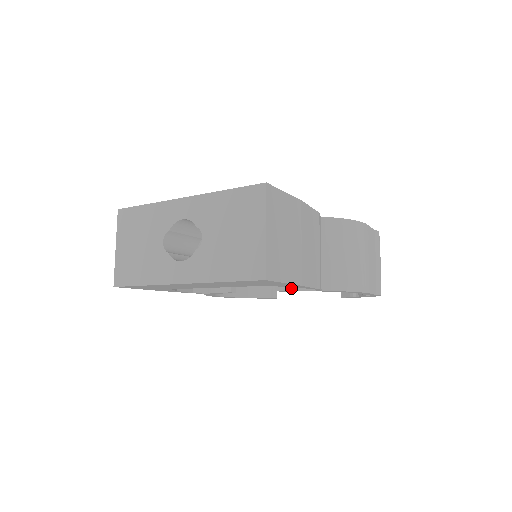
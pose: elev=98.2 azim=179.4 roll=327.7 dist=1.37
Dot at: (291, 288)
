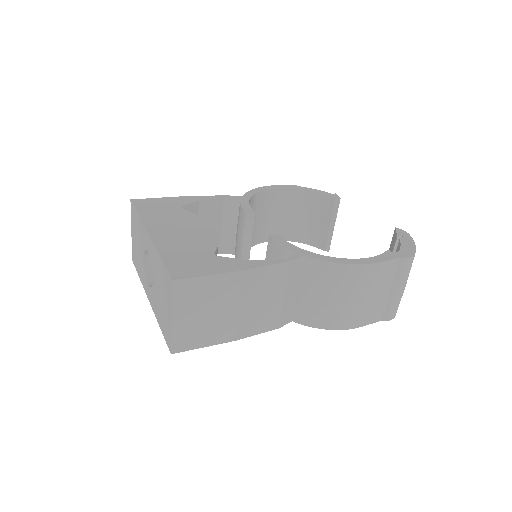
Dot at: occluded
